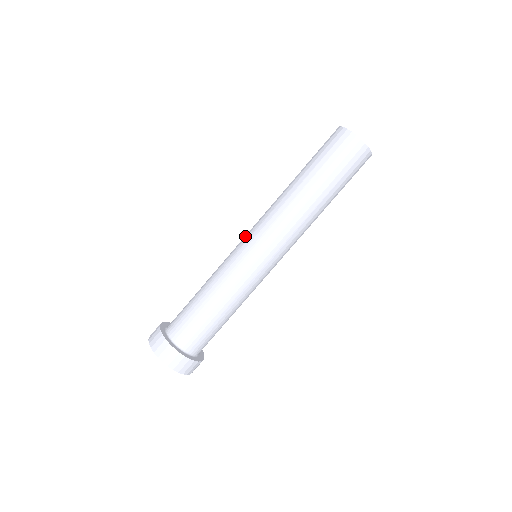
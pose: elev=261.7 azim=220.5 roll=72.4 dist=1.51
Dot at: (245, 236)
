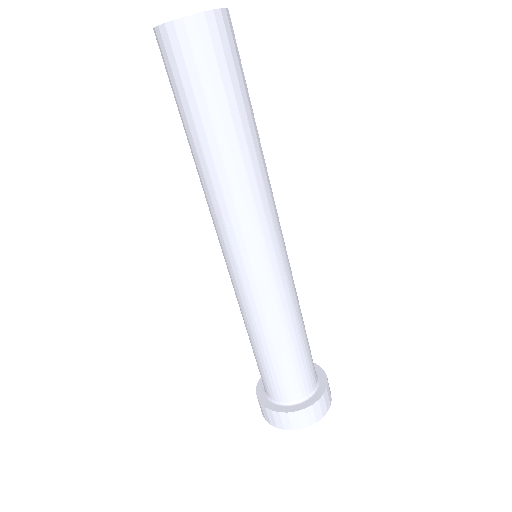
Dot at: (226, 258)
